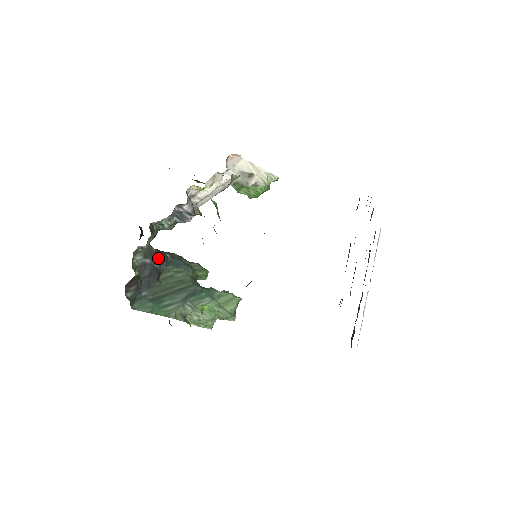
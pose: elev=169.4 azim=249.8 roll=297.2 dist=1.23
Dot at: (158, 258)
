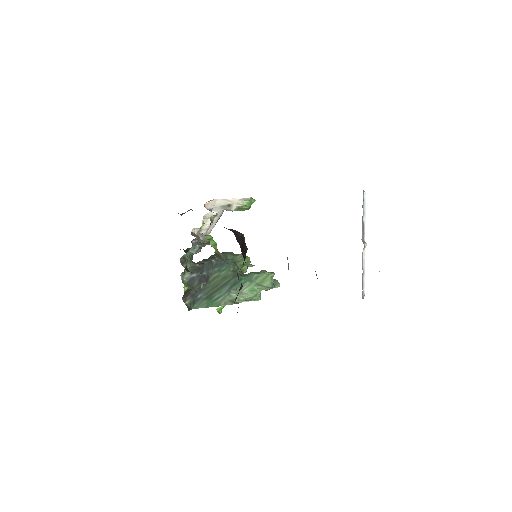
Dot at: (203, 268)
